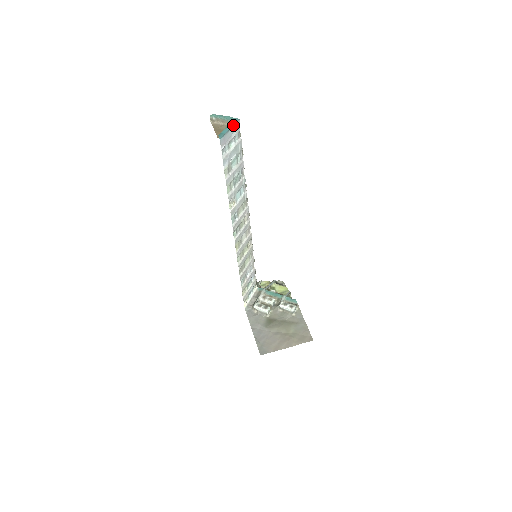
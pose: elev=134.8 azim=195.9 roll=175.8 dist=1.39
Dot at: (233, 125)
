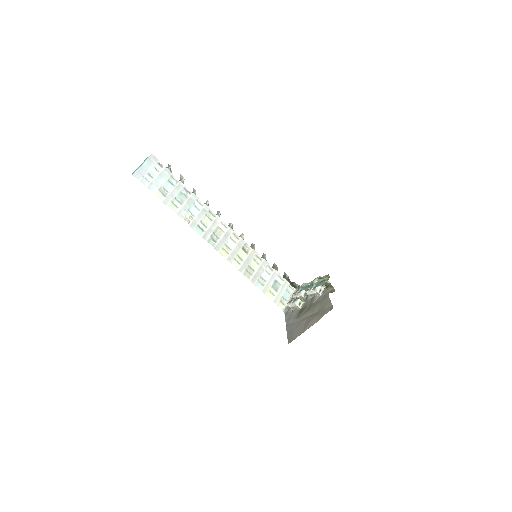
Dot at: (145, 160)
